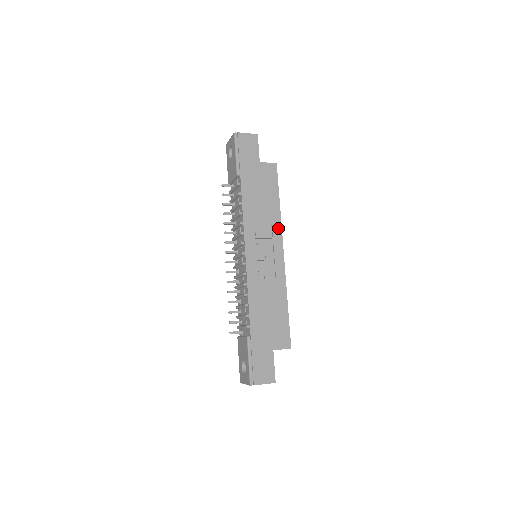
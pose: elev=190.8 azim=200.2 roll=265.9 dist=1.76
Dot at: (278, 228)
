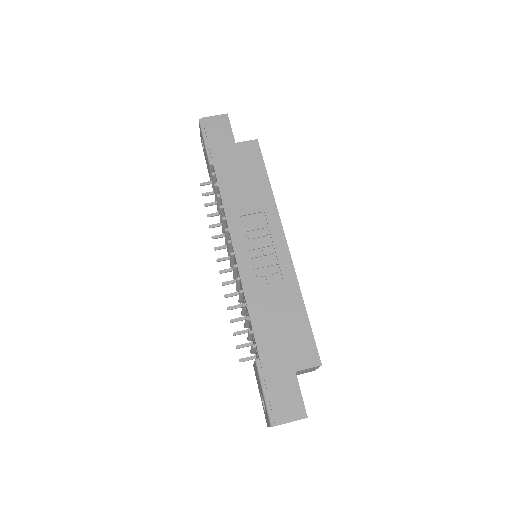
Dot at: (273, 213)
